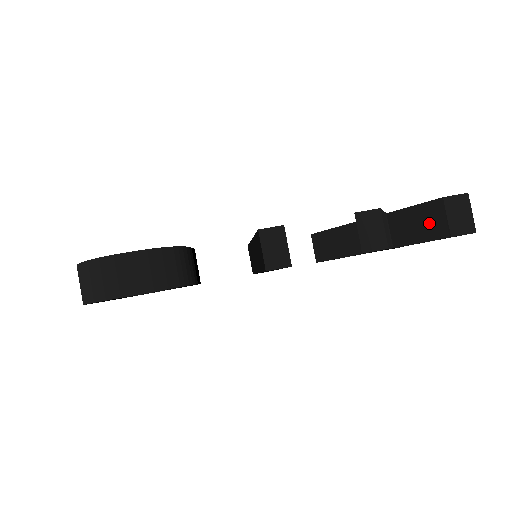
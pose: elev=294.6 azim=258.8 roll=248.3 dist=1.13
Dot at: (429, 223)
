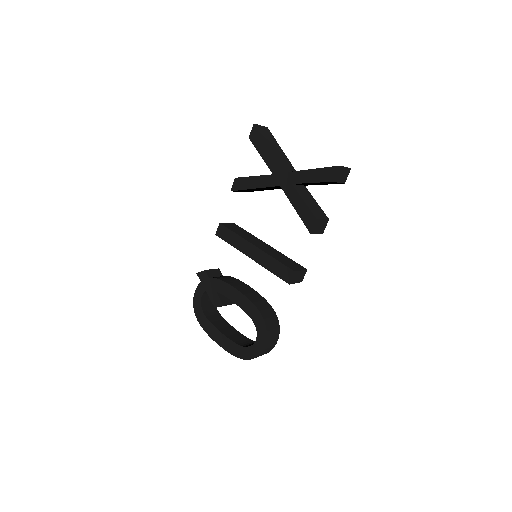
Dot at: occluded
